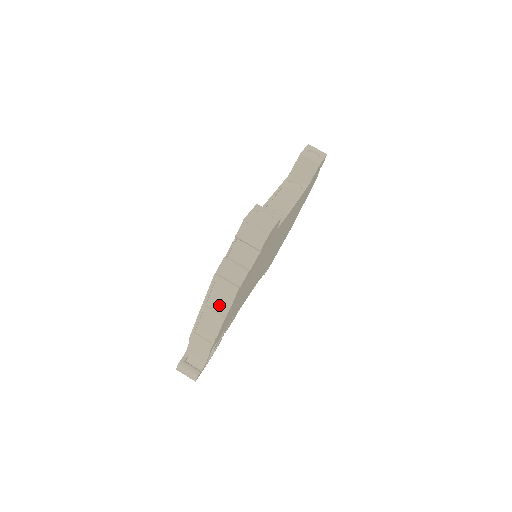
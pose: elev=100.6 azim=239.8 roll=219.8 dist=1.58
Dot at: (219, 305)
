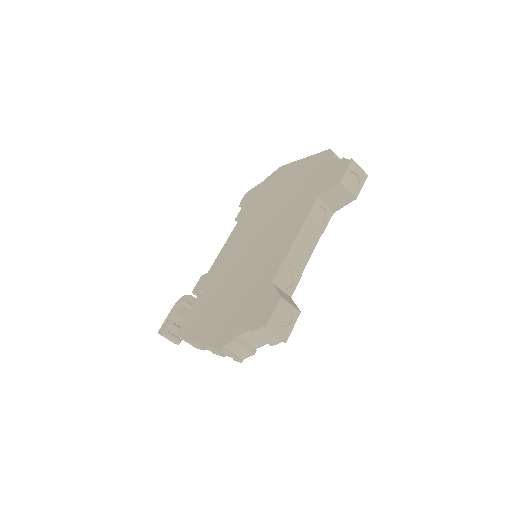
Dot at: (217, 350)
